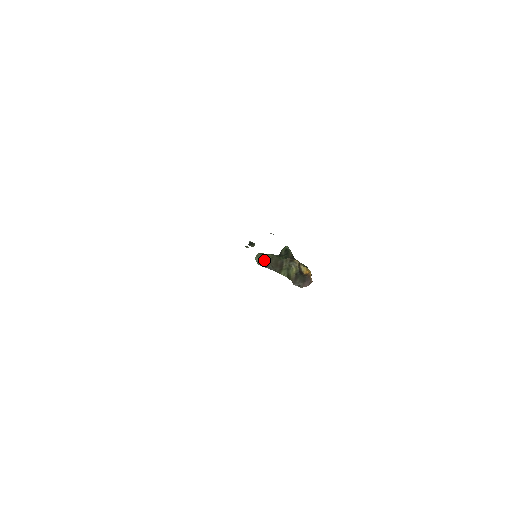
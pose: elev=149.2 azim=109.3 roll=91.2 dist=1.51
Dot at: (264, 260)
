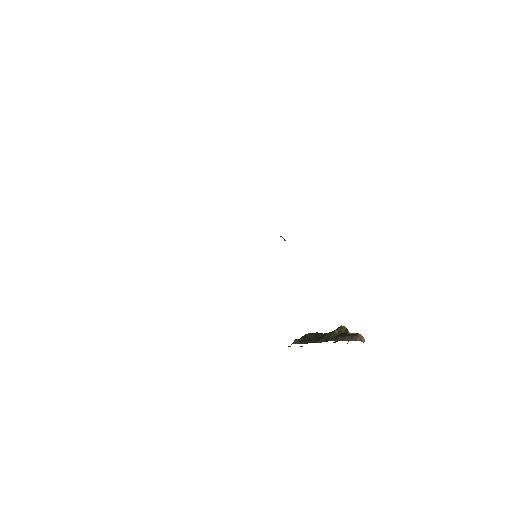
Dot at: (300, 338)
